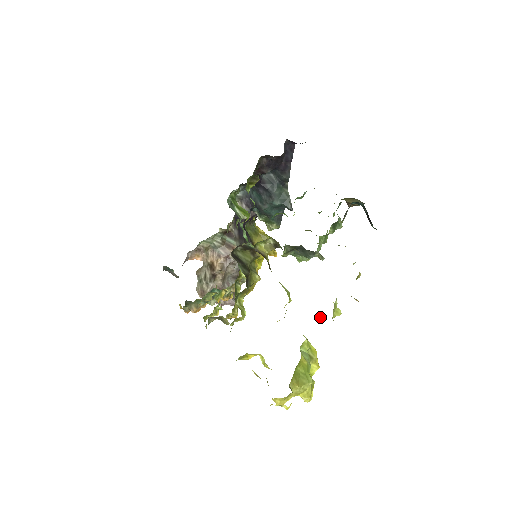
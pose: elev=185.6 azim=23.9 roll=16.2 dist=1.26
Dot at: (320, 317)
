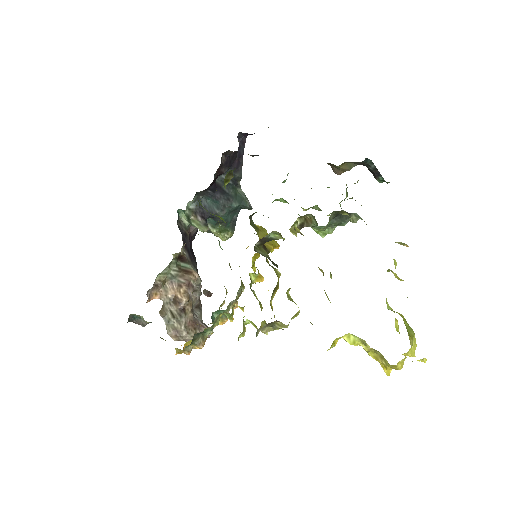
Dot at: occluded
